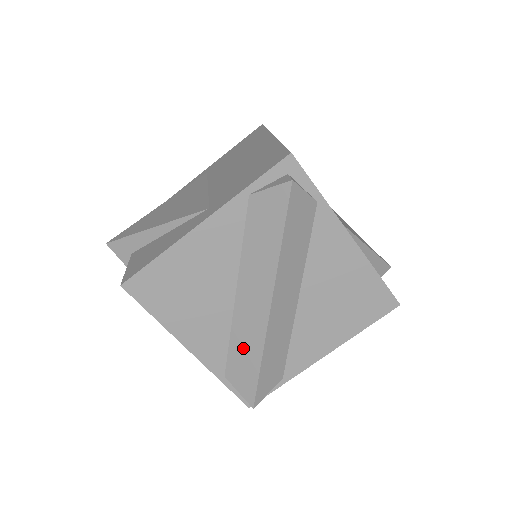
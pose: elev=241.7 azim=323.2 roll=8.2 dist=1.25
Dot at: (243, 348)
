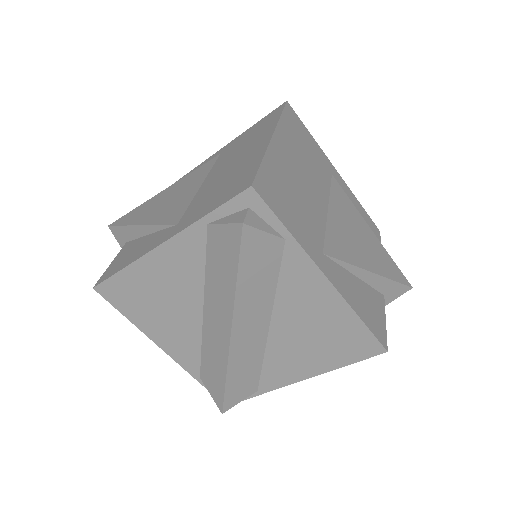
Dot at: (212, 361)
